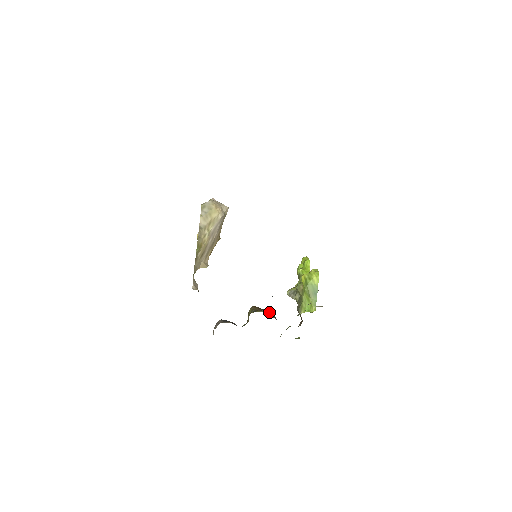
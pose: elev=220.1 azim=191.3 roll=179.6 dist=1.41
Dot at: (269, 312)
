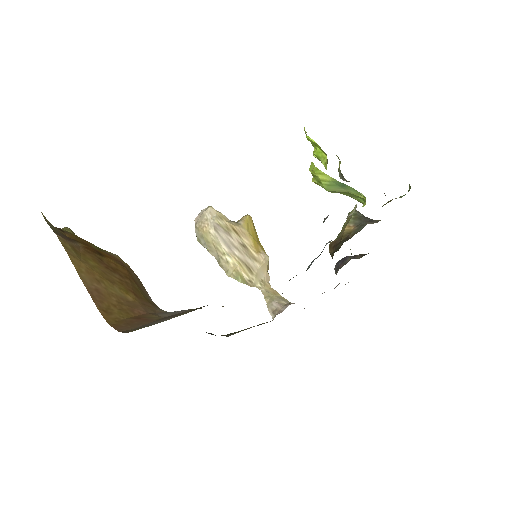
Dot at: (349, 223)
